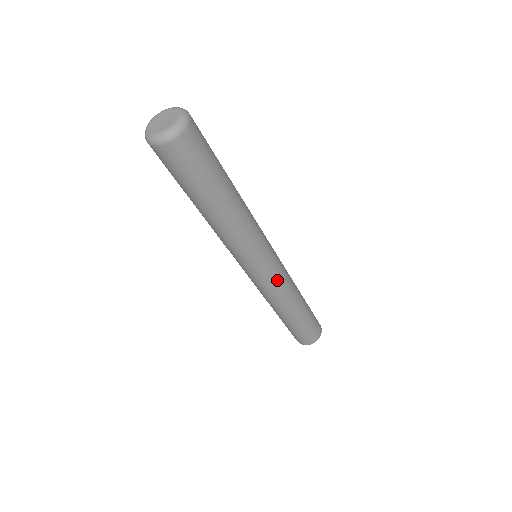
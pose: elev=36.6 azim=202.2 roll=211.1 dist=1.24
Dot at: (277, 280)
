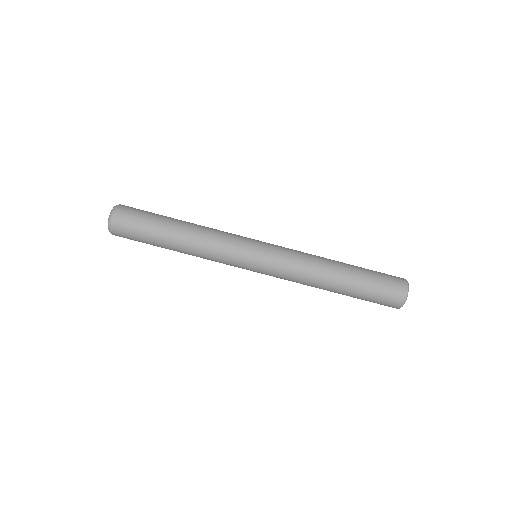
Dot at: (280, 265)
